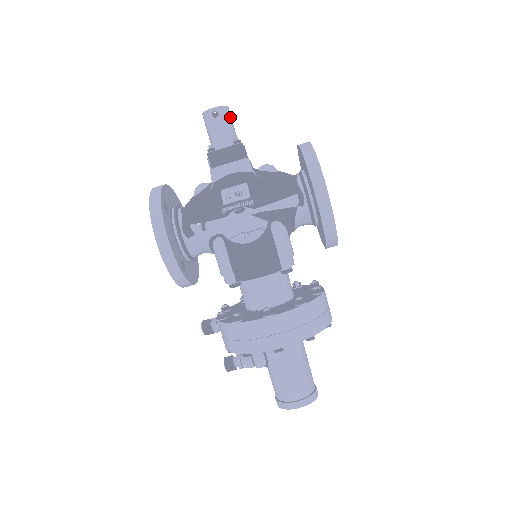
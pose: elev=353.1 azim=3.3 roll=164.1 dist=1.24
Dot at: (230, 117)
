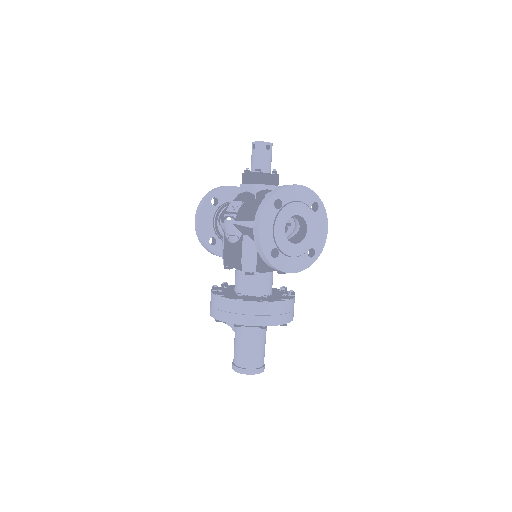
Dot at: (265, 150)
